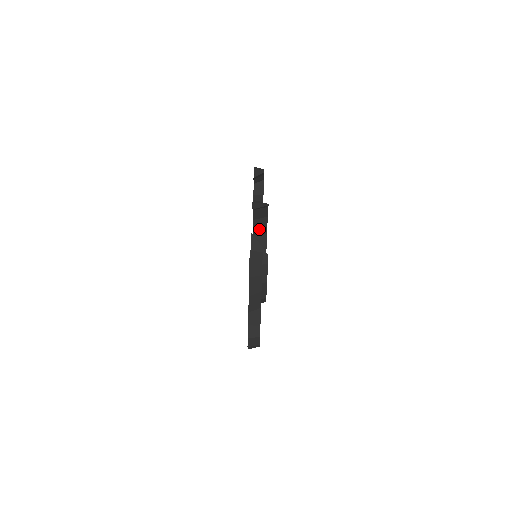
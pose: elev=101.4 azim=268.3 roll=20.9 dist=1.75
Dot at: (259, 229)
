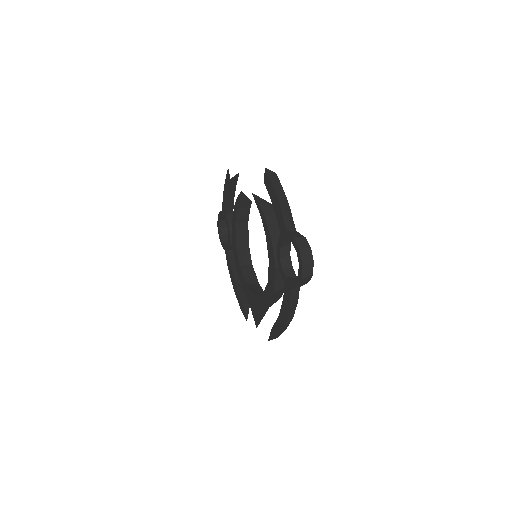
Dot at: (244, 258)
